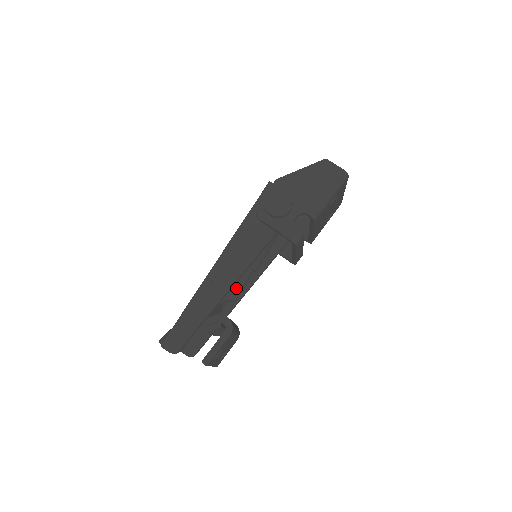
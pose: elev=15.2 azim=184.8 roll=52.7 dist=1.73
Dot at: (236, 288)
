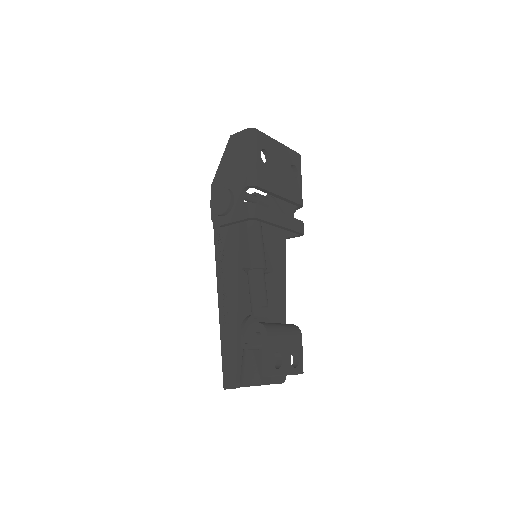
Dot at: (256, 294)
